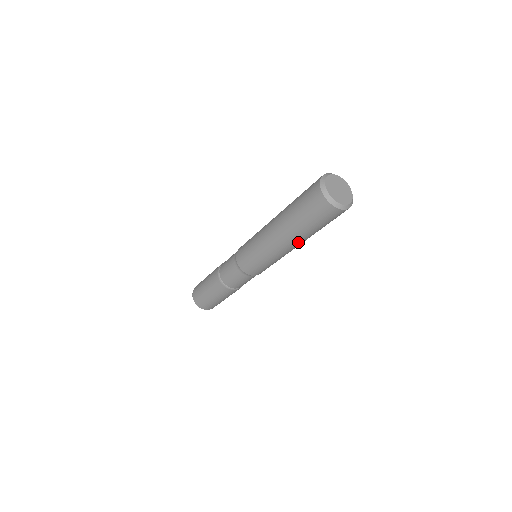
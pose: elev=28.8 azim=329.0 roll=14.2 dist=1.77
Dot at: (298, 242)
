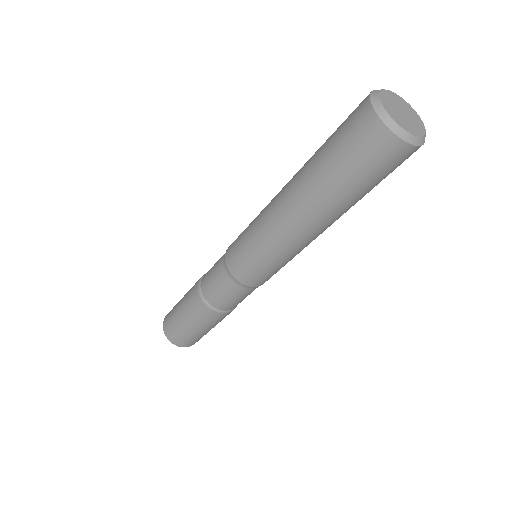
Dot at: (306, 207)
